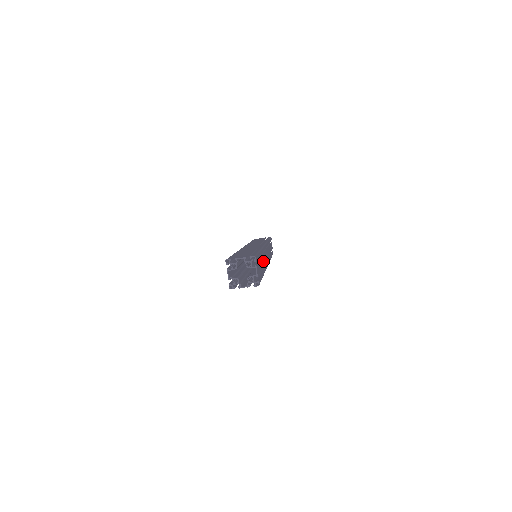
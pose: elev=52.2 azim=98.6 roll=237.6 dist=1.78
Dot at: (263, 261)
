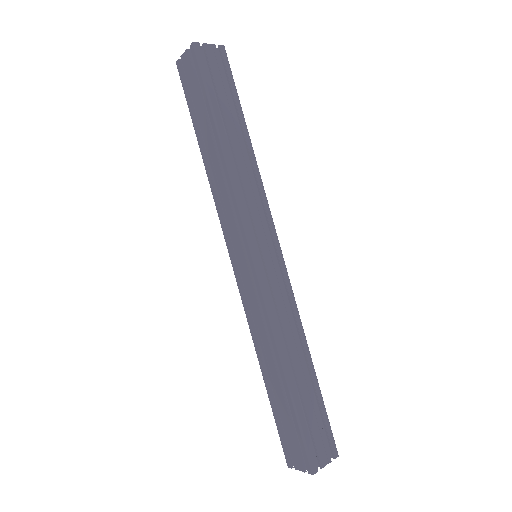
Dot at: (293, 344)
